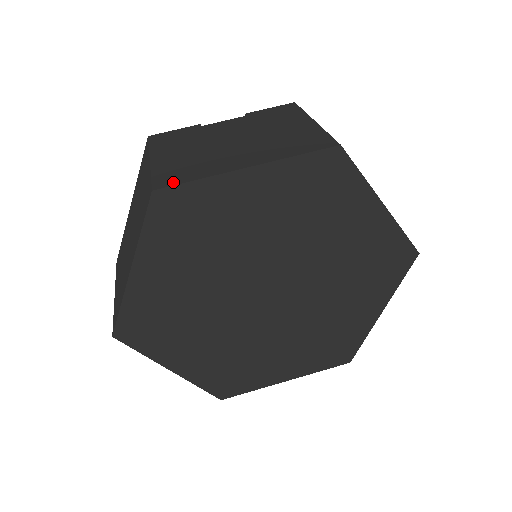
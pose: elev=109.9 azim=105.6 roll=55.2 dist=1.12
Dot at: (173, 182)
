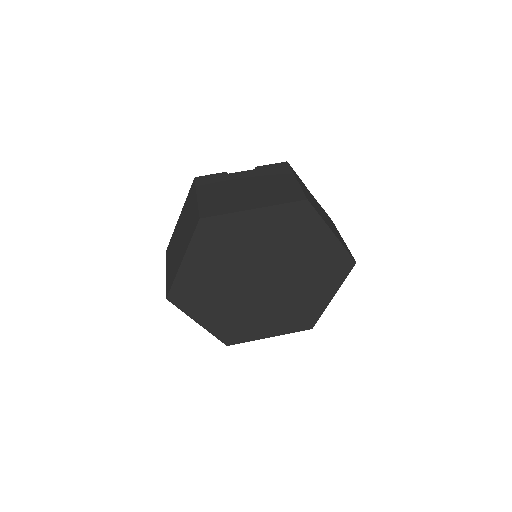
Dot at: (211, 214)
